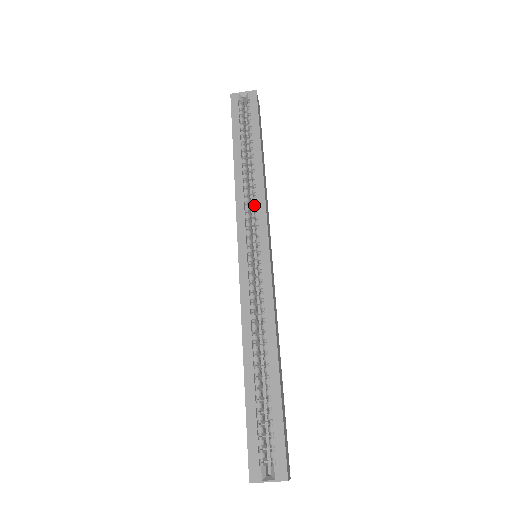
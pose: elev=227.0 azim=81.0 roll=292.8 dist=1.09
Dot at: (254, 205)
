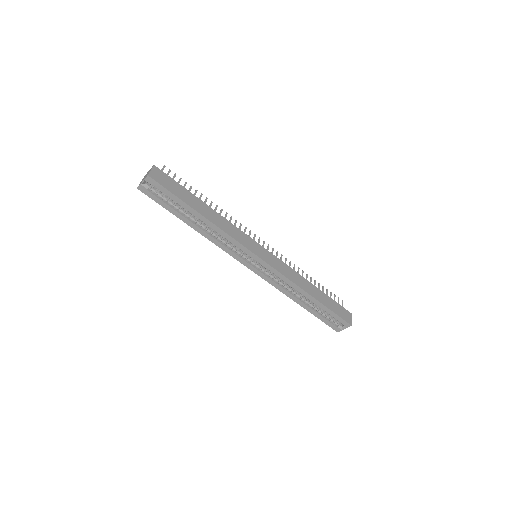
Dot at: (230, 243)
